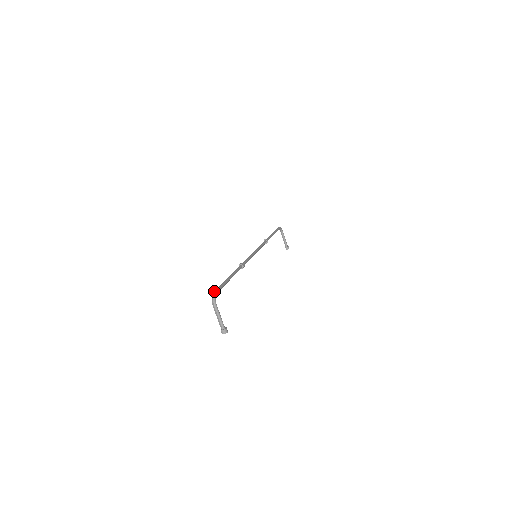
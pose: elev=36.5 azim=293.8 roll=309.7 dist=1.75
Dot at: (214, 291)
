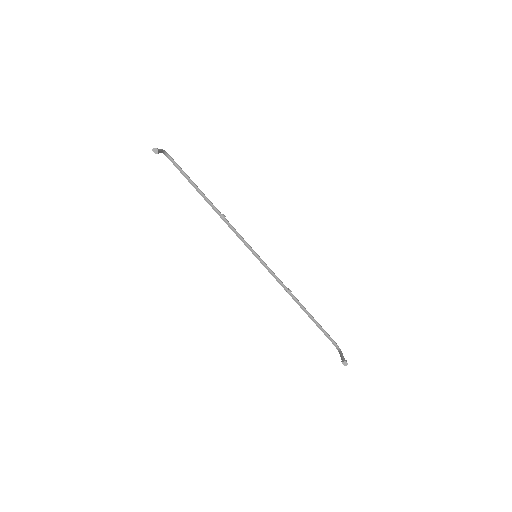
Dot at: (169, 156)
